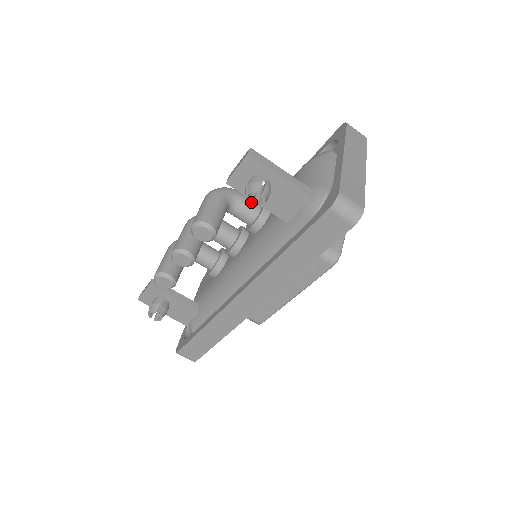
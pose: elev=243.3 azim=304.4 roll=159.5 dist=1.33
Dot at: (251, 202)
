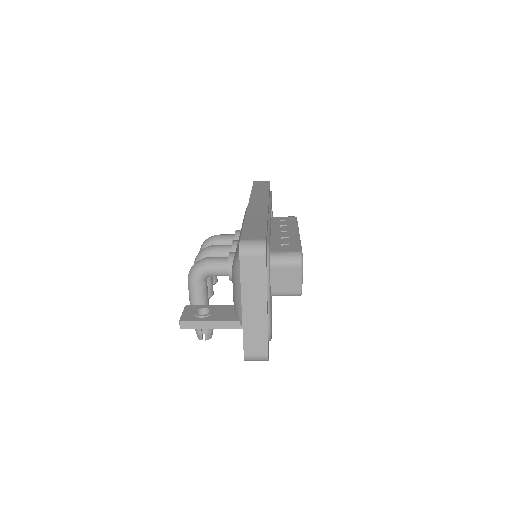
Dot at: (219, 271)
